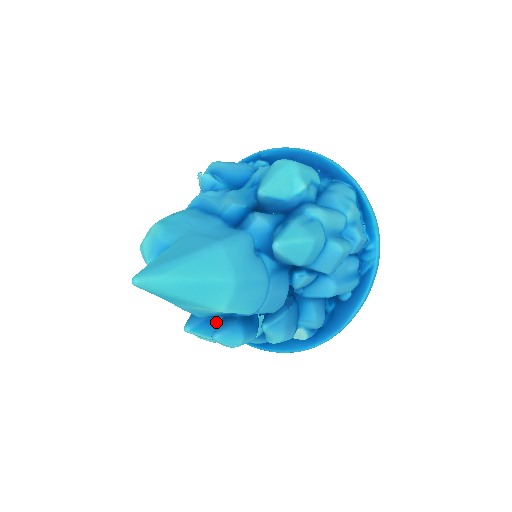
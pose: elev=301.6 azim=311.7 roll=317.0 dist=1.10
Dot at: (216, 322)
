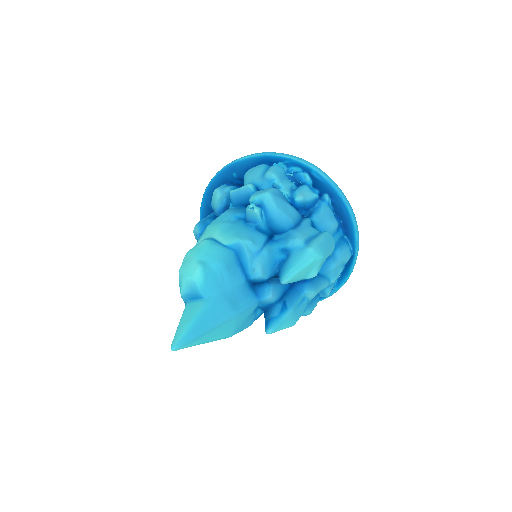
Dot at: occluded
